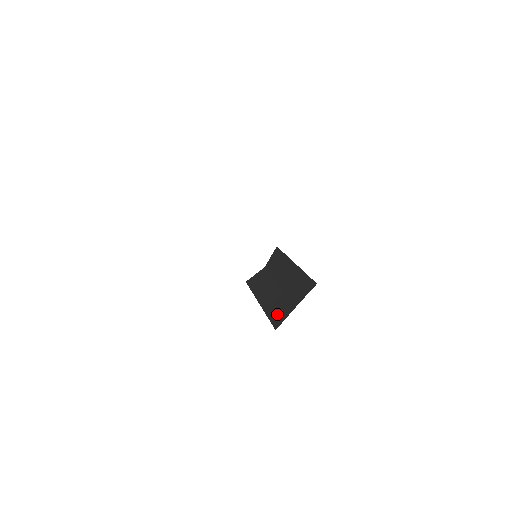
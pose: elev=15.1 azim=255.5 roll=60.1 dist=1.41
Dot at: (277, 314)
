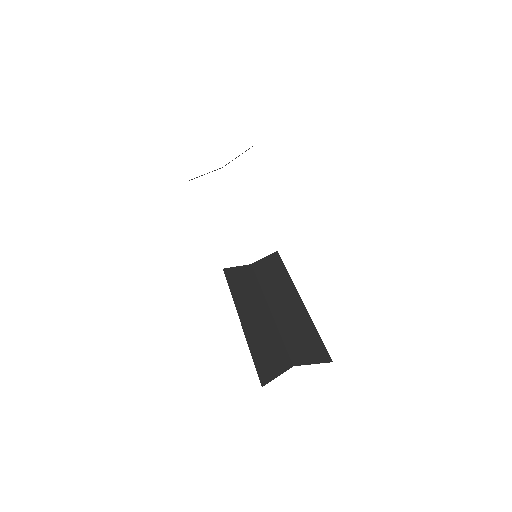
Dot at: (266, 360)
